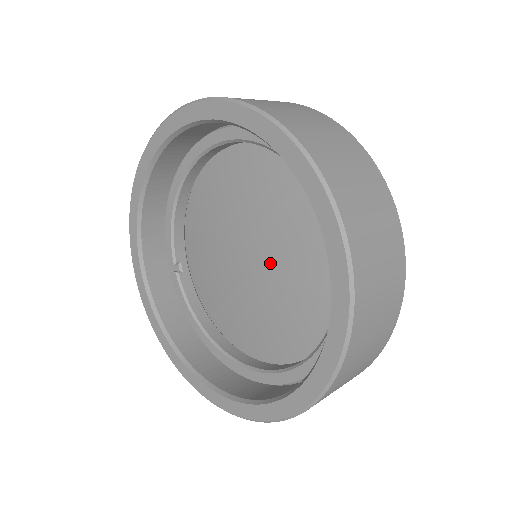
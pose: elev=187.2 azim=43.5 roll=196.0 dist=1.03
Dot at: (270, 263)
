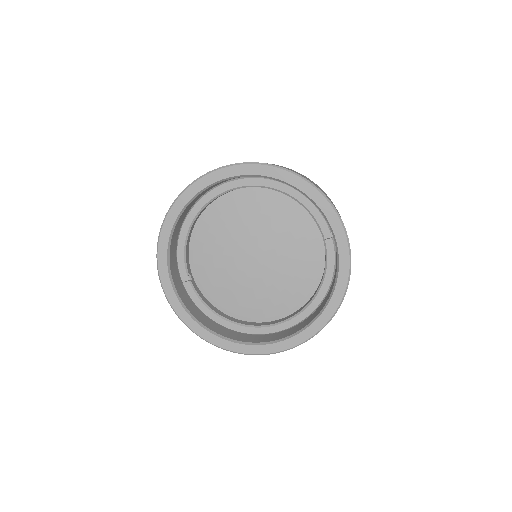
Dot at: (273, 257)
